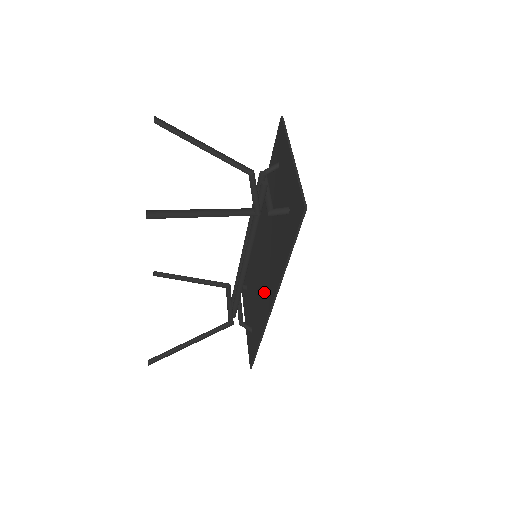
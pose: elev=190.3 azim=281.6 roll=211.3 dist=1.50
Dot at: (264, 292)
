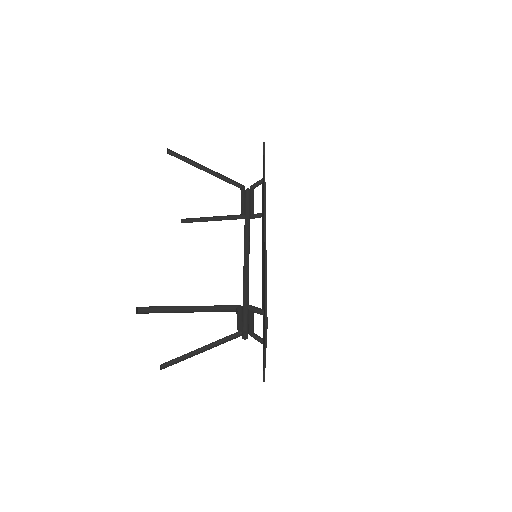
Dot at: occluded
